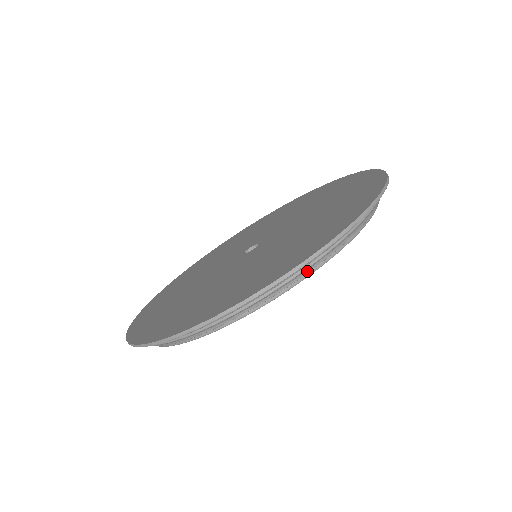
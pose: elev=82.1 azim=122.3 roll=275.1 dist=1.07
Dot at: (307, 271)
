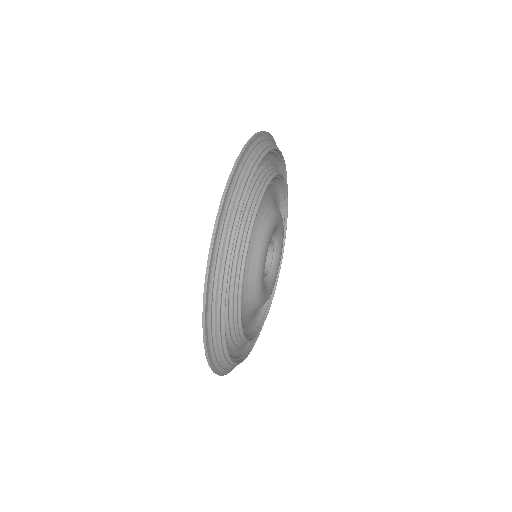
Dot at: (230, 228)
